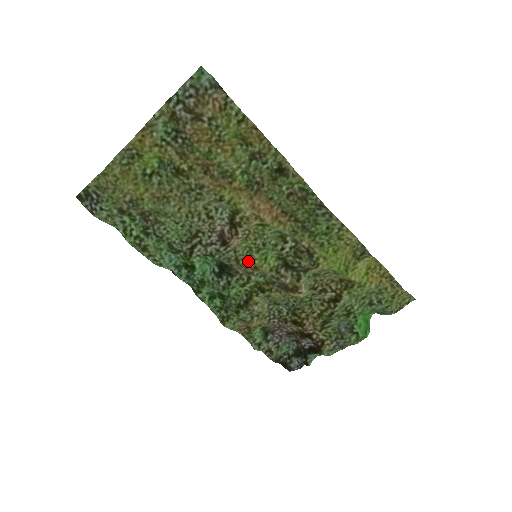
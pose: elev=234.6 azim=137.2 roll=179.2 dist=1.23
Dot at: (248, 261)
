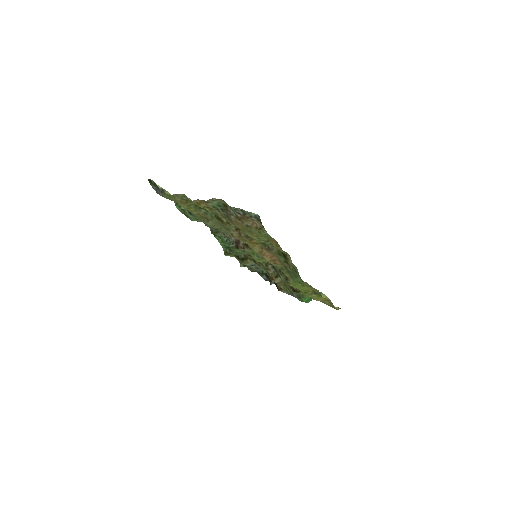
Dot at: (250, 255)
